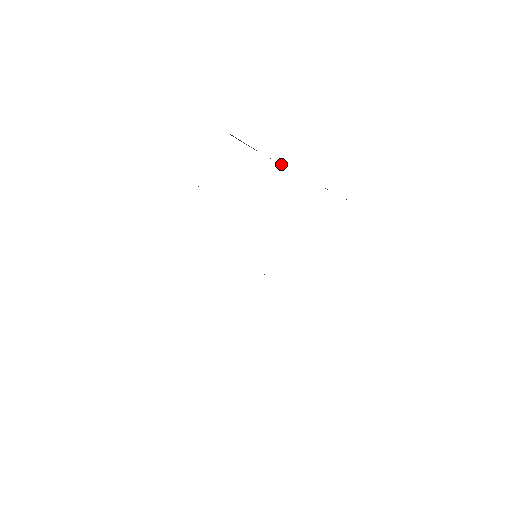
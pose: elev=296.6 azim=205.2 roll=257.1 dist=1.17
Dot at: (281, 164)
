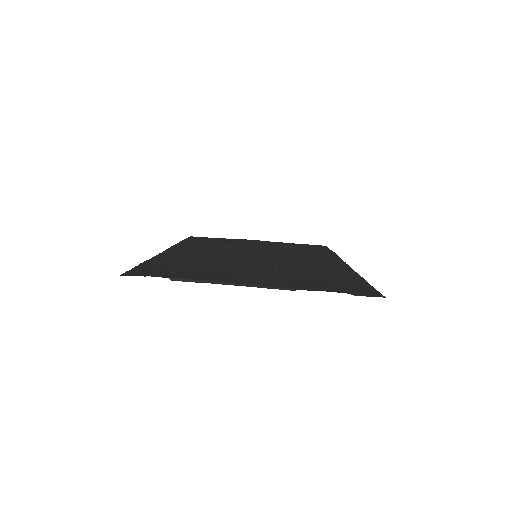
Dot at: (225, 283)
